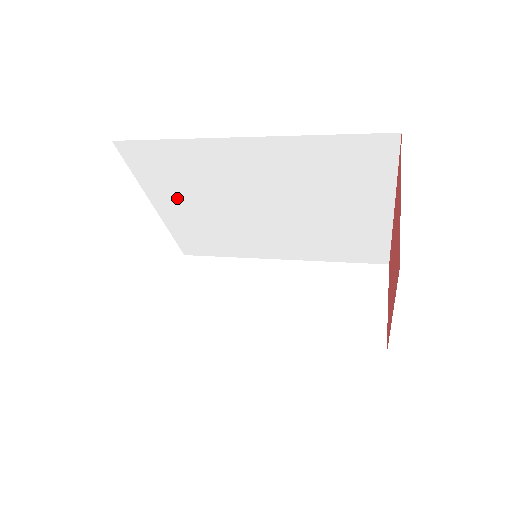
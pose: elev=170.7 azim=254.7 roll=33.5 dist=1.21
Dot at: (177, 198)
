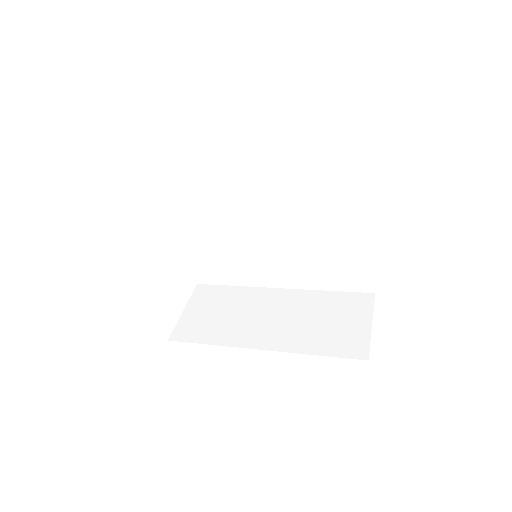
Dot at: (198, 217)
